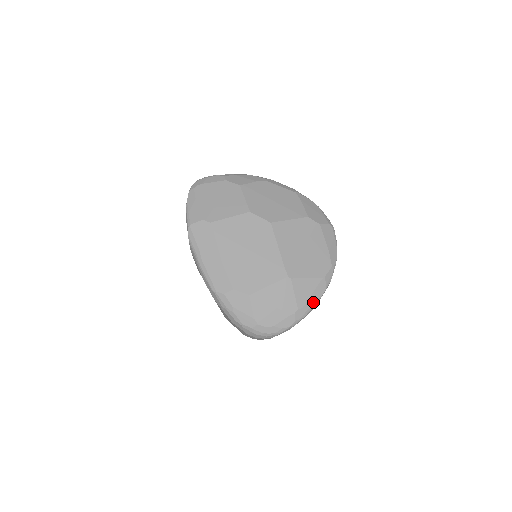
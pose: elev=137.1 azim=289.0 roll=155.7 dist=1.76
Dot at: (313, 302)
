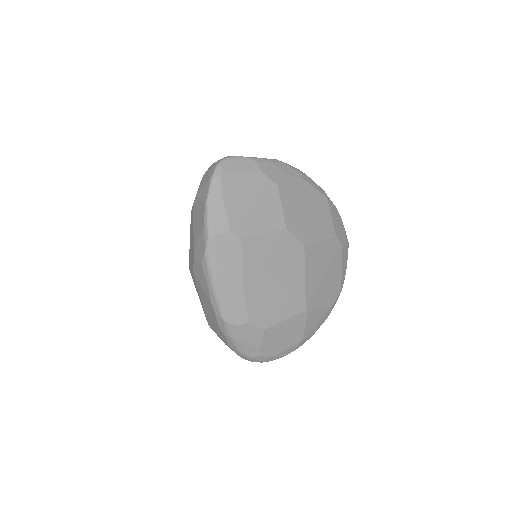
Dot at: (315, 330)
